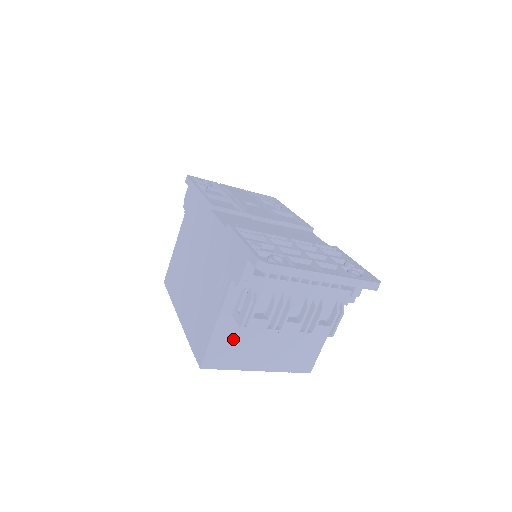
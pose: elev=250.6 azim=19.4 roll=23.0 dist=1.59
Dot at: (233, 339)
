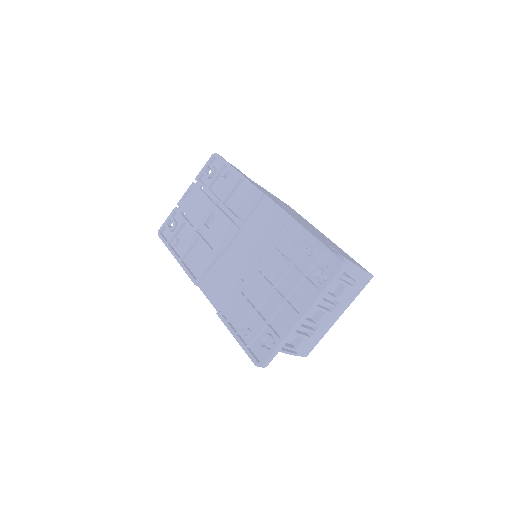
Dot at: occluded
